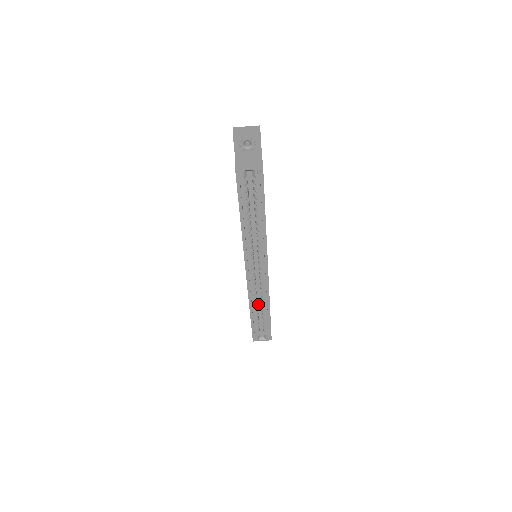
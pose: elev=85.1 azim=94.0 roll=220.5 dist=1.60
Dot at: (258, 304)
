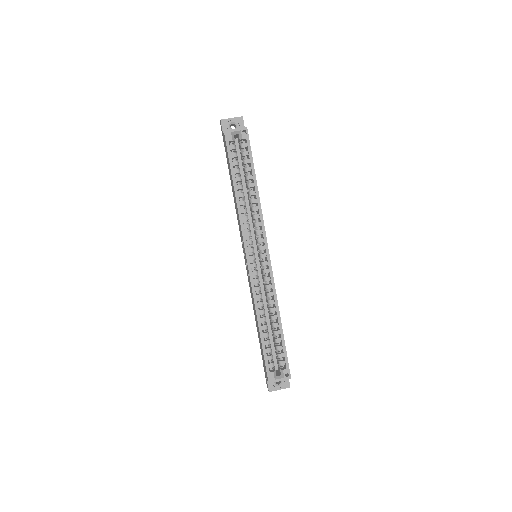
Dot at: occluded
